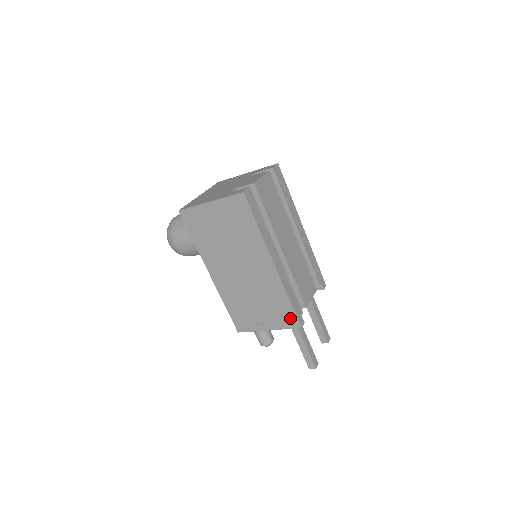
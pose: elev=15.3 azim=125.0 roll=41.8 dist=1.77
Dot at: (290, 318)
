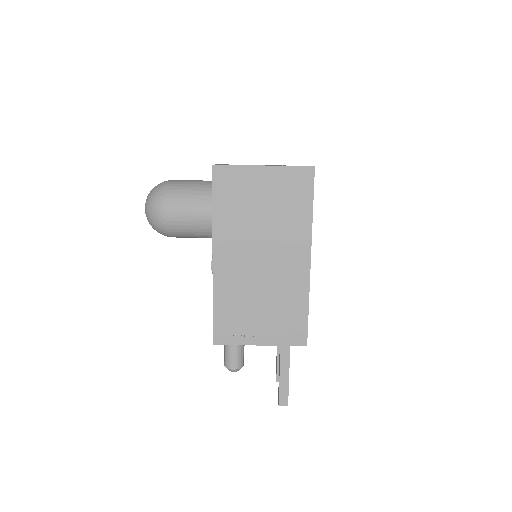
Dot at: (298, 331)
